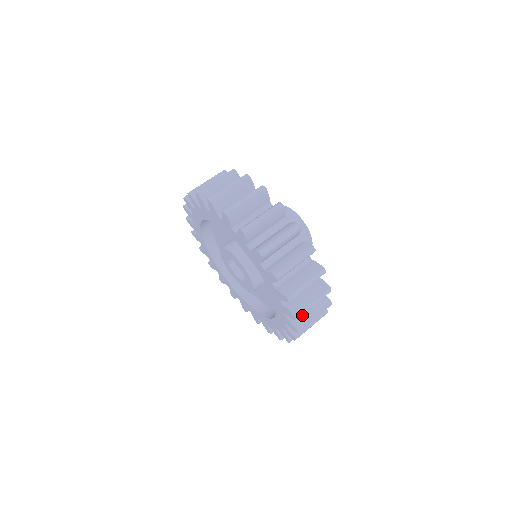
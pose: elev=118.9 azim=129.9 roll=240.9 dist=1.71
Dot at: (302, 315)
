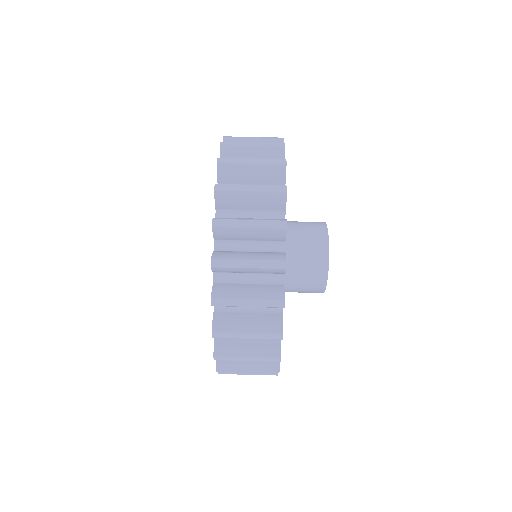
Dot at: (234, 343)
